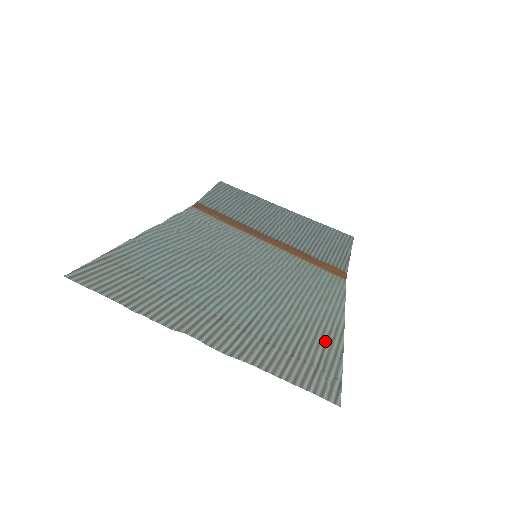
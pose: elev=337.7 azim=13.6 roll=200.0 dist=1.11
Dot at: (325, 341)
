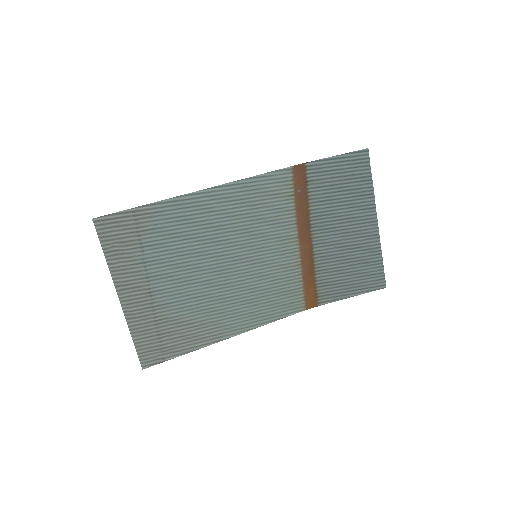
Dot at: (194, 339)
